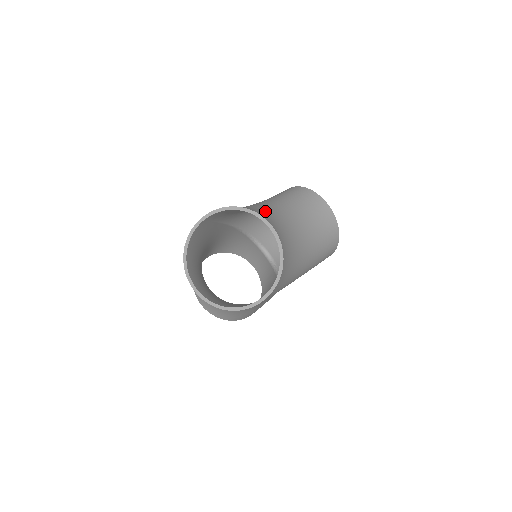
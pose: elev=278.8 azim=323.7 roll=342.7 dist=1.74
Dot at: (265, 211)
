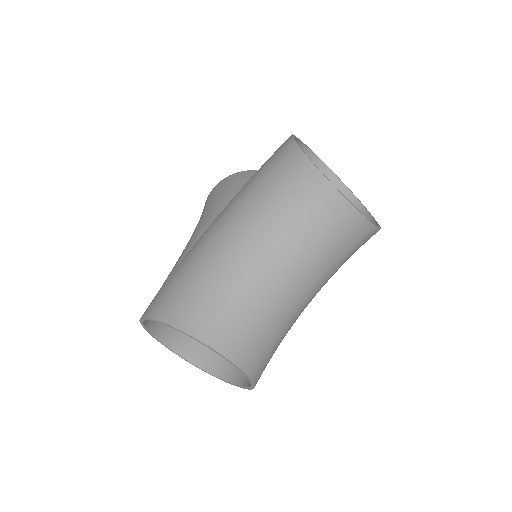
Dot at: (226, 294)
